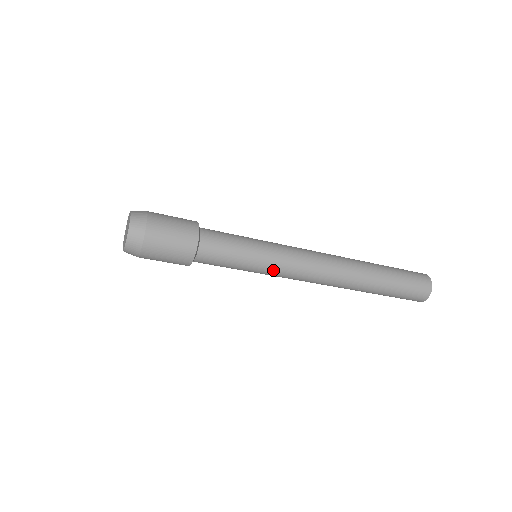
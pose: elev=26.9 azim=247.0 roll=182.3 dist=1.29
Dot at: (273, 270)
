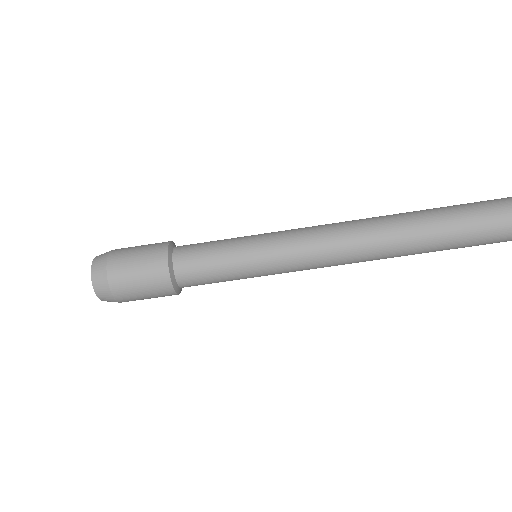
Dot at: (278, 271)
